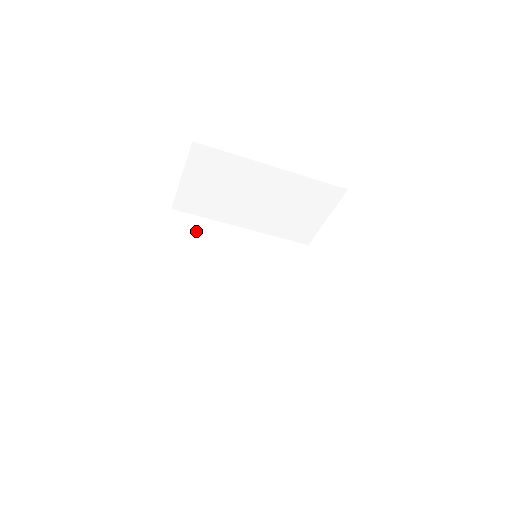
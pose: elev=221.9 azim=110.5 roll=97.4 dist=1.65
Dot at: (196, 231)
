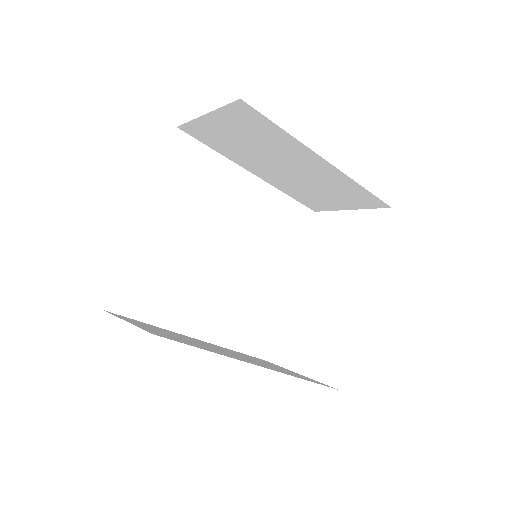
Dot at: (198, 170)
